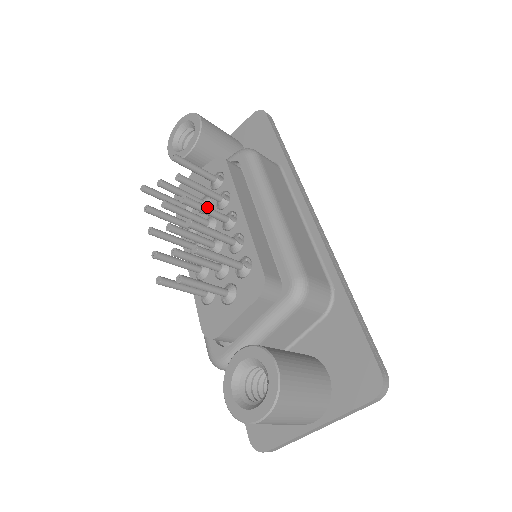
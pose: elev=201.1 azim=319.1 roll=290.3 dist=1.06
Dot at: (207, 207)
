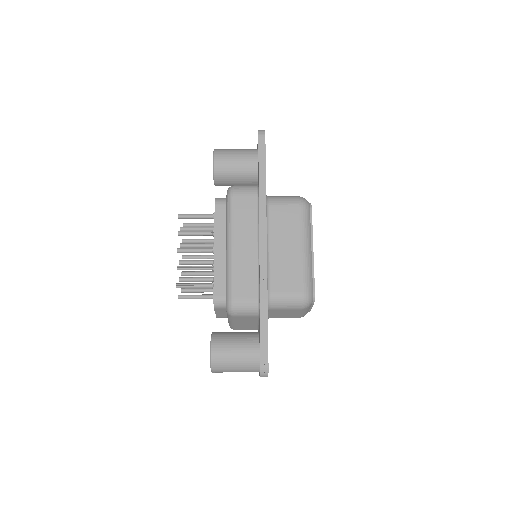
Dot at: (194, 250)
